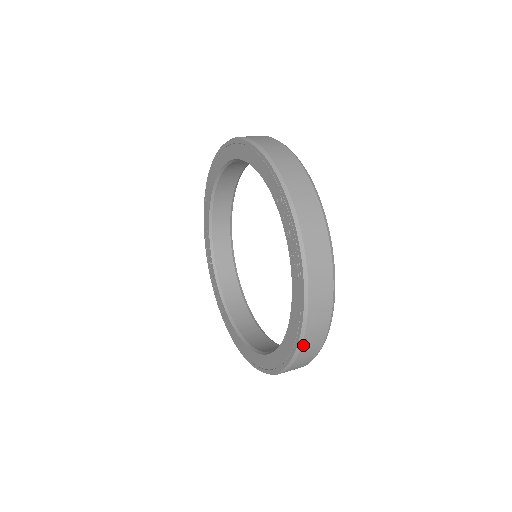
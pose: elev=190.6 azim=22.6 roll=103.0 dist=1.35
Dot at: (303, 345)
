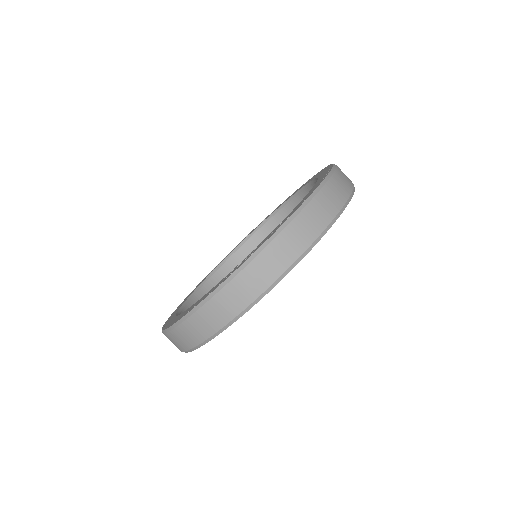
Dot at: (180, 327)
